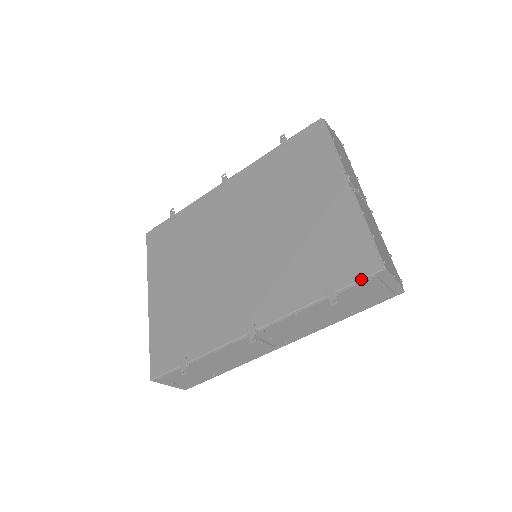
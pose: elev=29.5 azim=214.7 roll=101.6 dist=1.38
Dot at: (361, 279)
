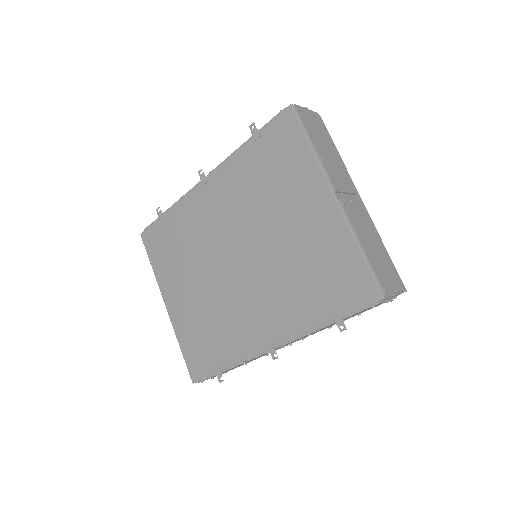
Dot at: (364, 307)
